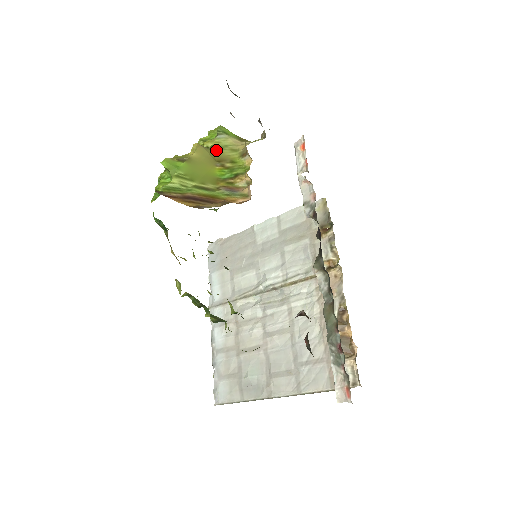
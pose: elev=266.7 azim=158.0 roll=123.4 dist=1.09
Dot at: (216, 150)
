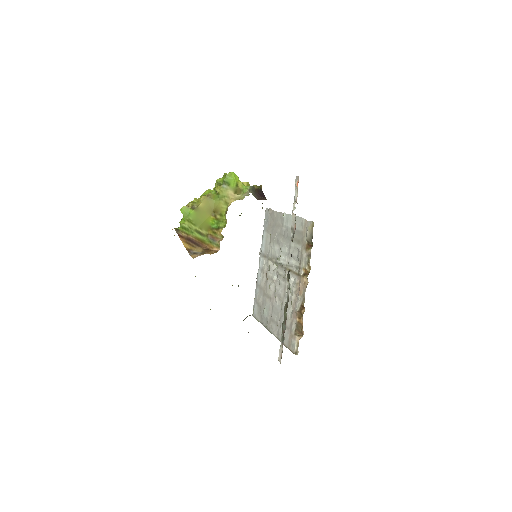
Dot at: (217, 199)
